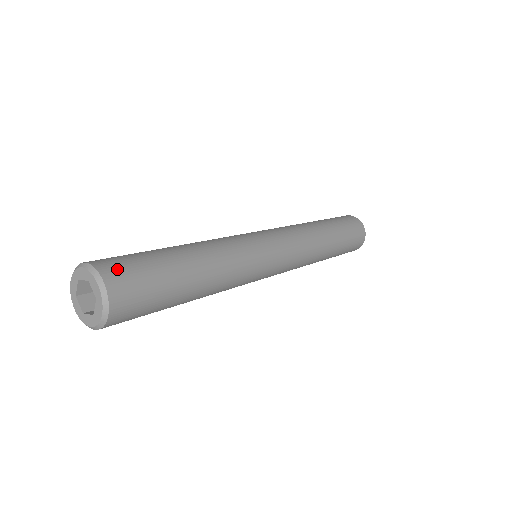
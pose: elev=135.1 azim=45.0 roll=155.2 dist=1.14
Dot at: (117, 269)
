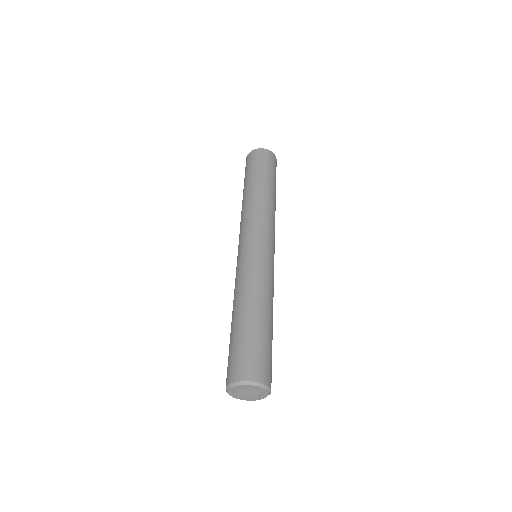
Dot at: (255, 369)
